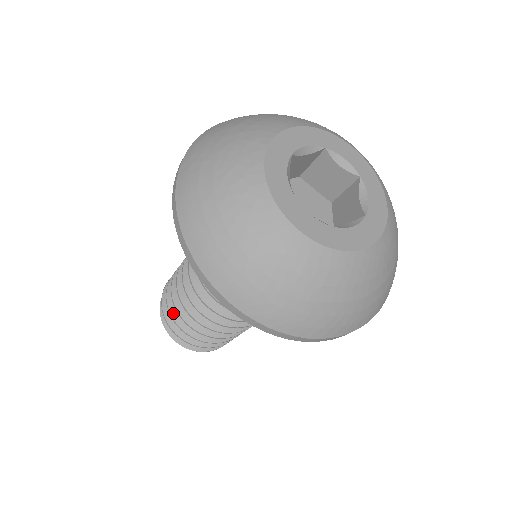
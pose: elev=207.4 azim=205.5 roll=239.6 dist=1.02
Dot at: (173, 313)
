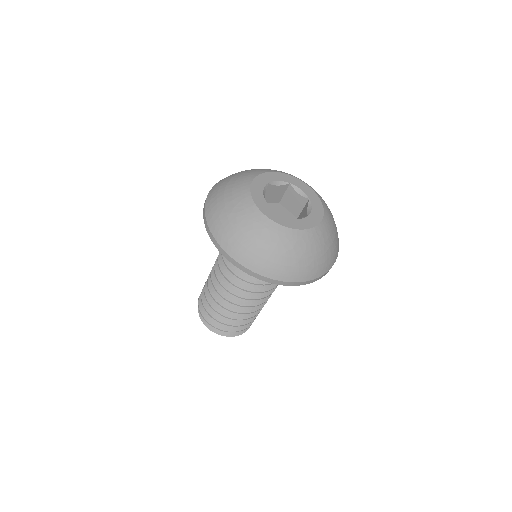
Dot at: (226, 322)
